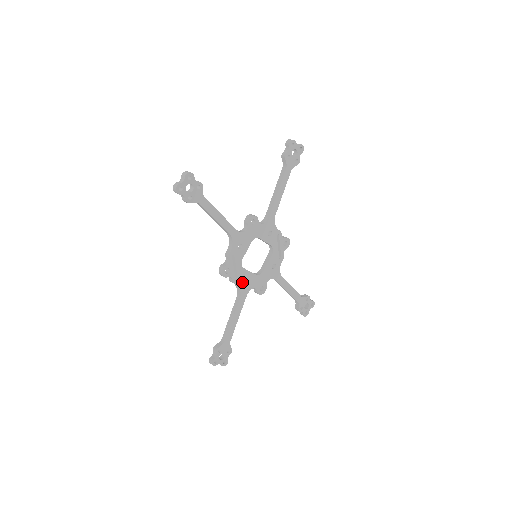
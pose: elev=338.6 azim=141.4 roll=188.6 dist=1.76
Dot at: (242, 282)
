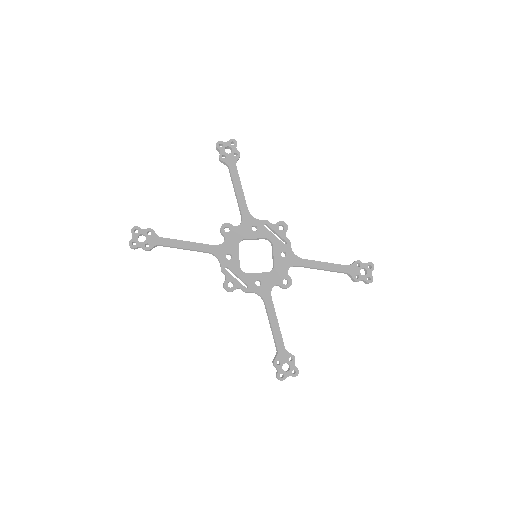
Dot at: (256, 286)
